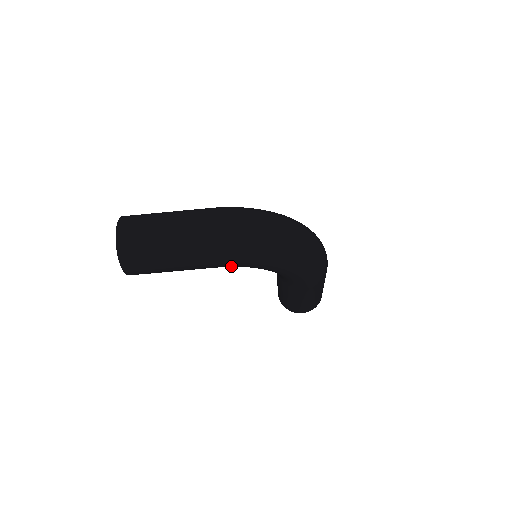
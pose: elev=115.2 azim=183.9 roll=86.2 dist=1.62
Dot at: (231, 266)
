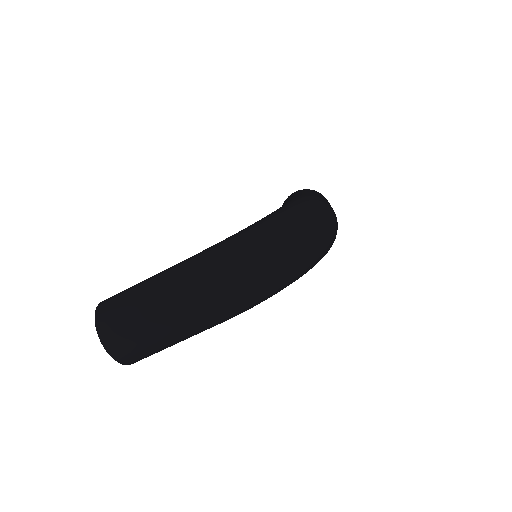
Dot at: occluded
